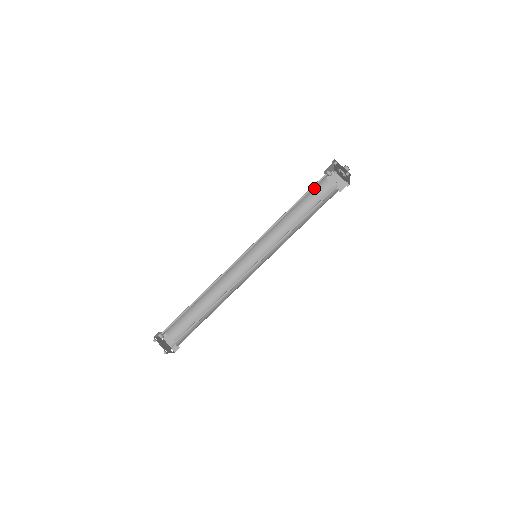
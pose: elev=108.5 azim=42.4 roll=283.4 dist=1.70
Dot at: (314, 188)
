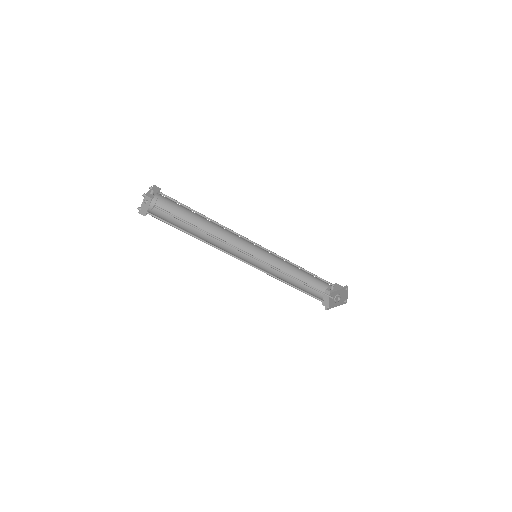
Dot at: (317, 282)
